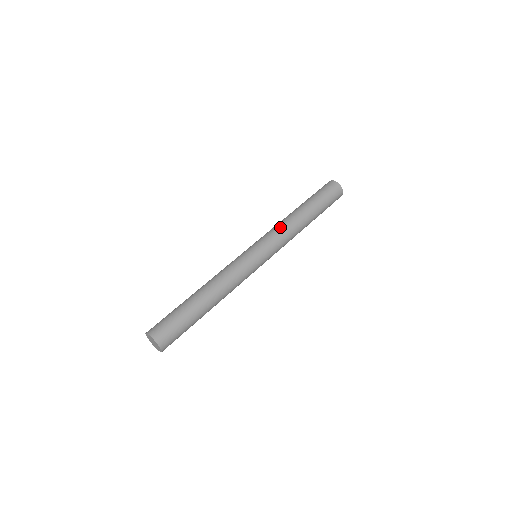
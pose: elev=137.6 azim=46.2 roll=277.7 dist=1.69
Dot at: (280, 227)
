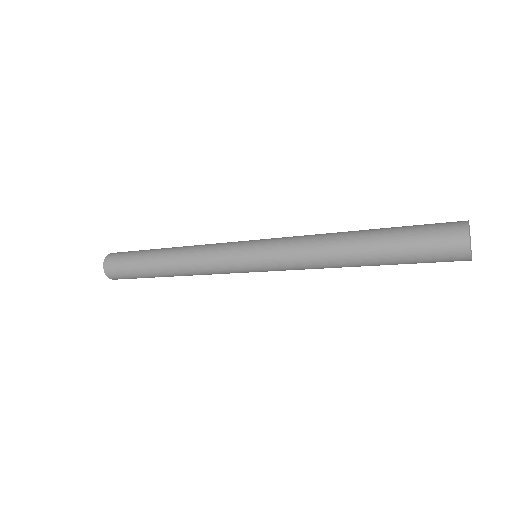
Dot at: (302, 245)
